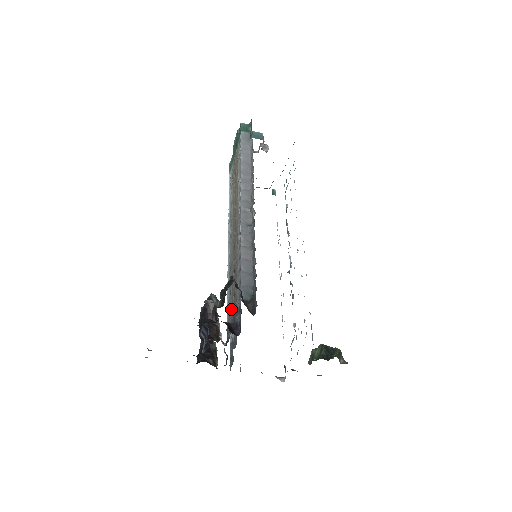
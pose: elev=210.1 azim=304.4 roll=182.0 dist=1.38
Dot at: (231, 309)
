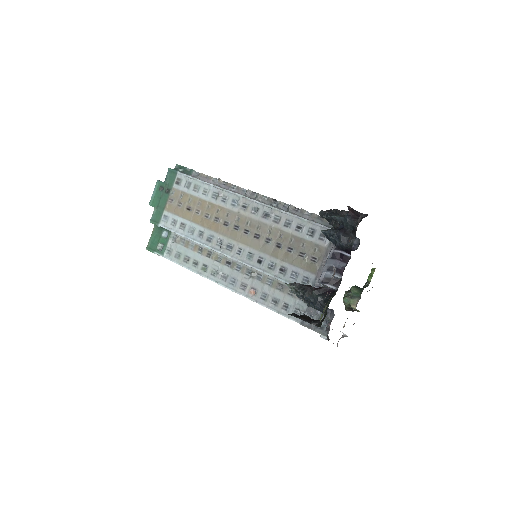
Dot at: (304, 270)
